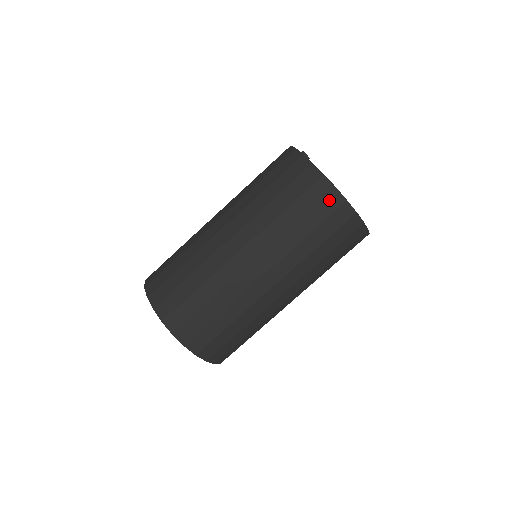
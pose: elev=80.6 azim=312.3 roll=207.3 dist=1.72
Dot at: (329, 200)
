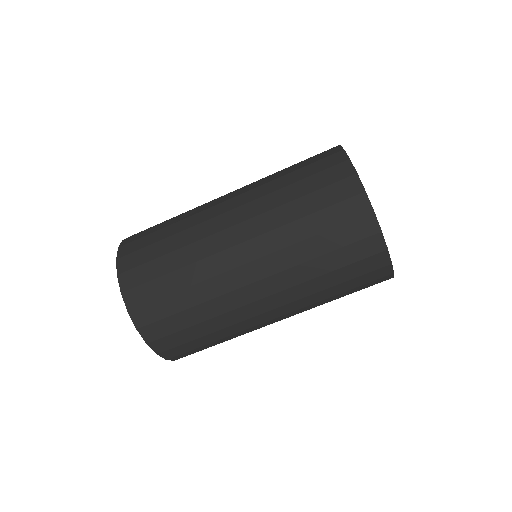
Dot at: (344, 185)
